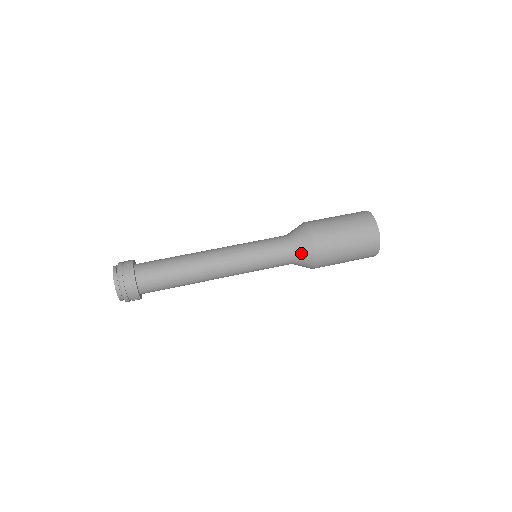
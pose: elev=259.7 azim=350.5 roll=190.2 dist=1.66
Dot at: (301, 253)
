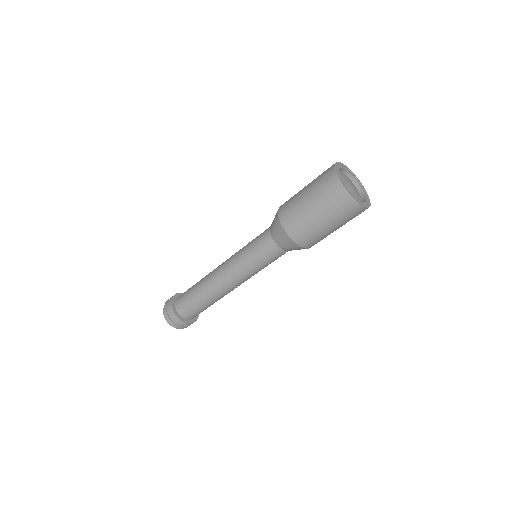
Dot at: (279, 239)
